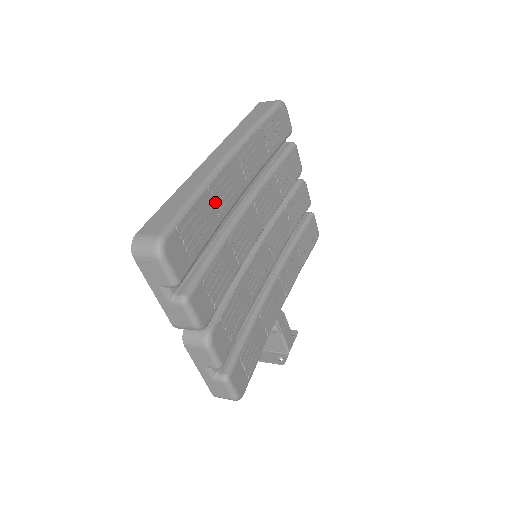
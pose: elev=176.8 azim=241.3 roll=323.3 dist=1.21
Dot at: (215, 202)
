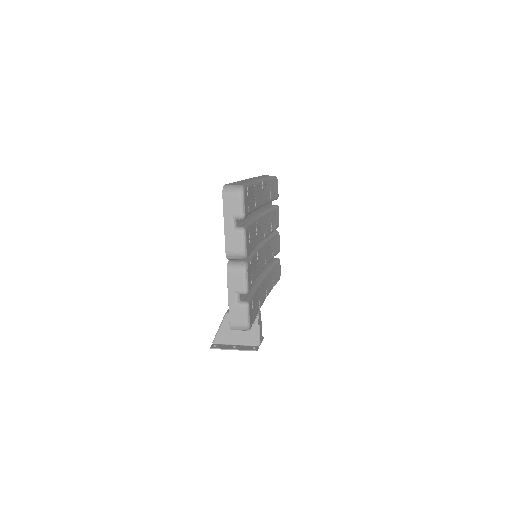
Dot at: (255, 195)
